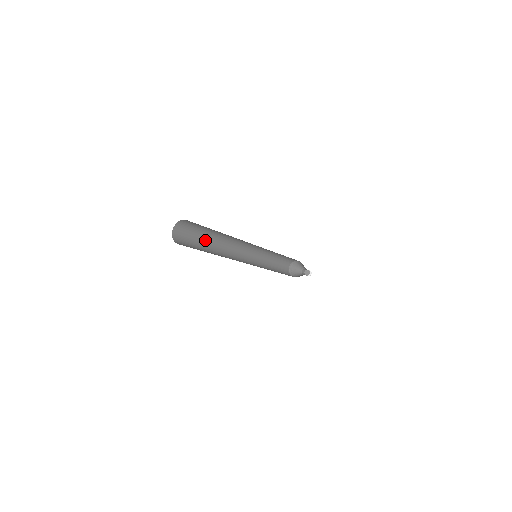
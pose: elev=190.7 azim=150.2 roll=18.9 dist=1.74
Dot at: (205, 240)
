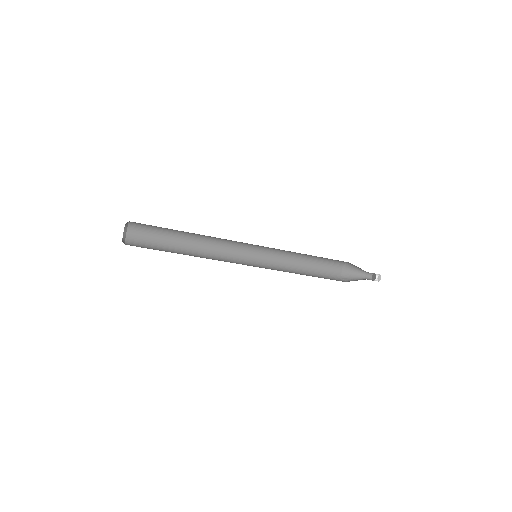
Dot at: (176, 249)
